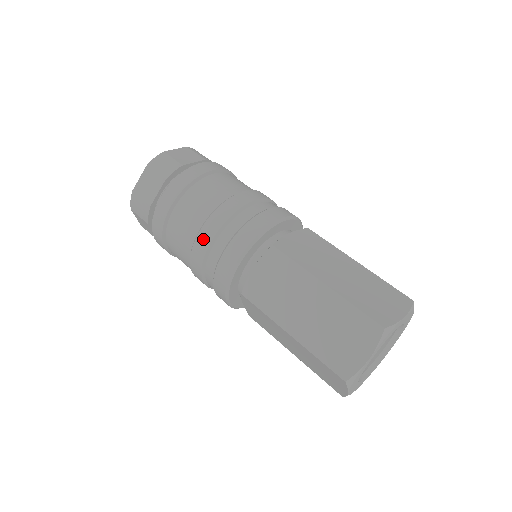
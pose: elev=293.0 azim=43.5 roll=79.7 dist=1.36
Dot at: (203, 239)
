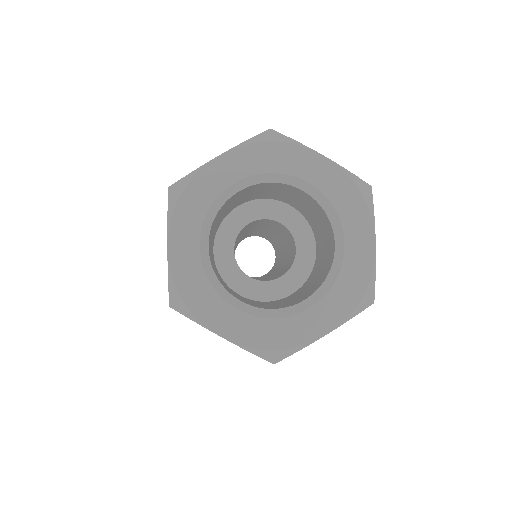
Dot at: occluded
